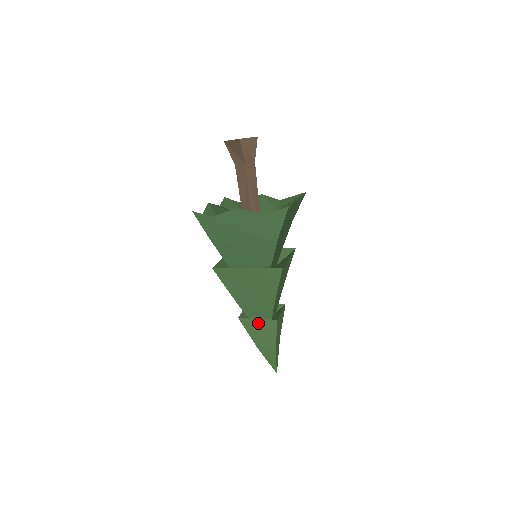
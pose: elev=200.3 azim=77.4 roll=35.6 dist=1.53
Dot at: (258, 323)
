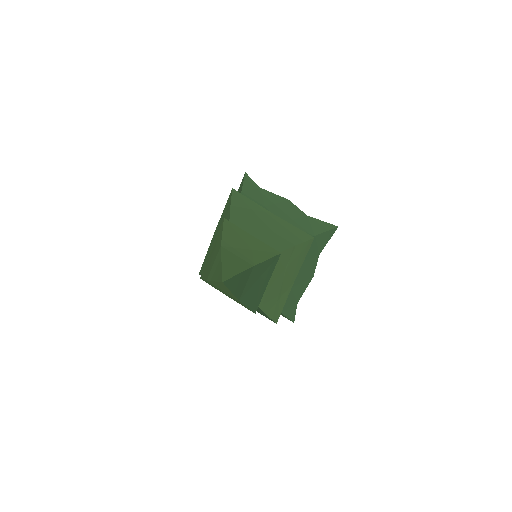
Dot at: occluded
